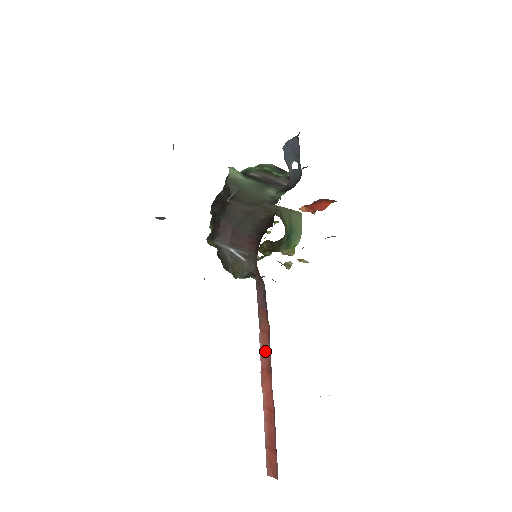
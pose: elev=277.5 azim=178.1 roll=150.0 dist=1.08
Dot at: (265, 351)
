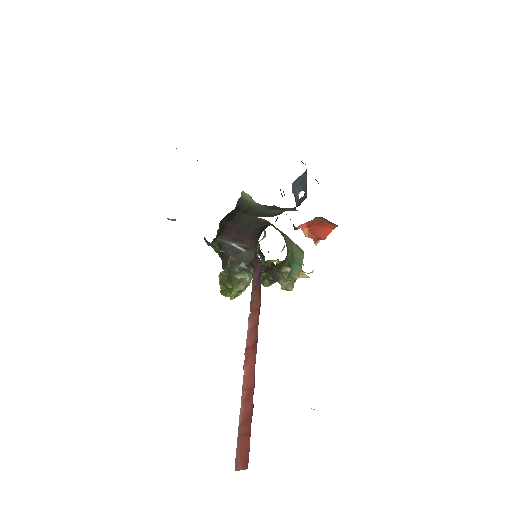
Dot at: (253, 328)
